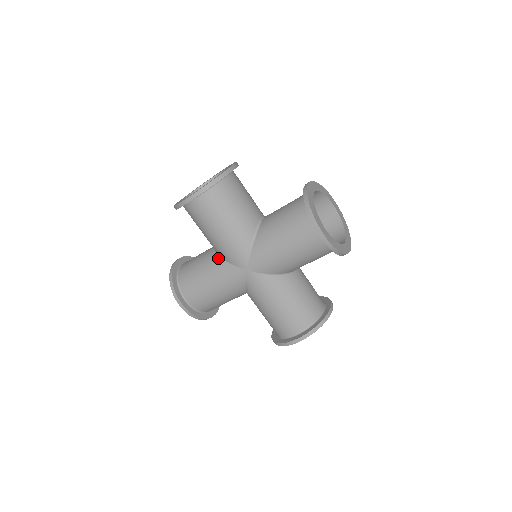
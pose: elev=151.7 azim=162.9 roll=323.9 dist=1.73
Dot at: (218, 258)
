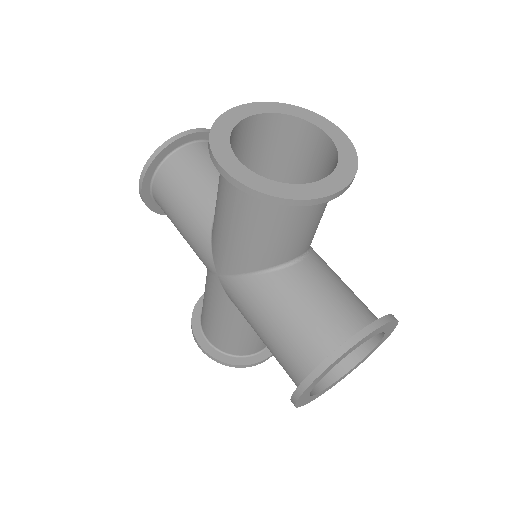
Dot at: (211, 219)
